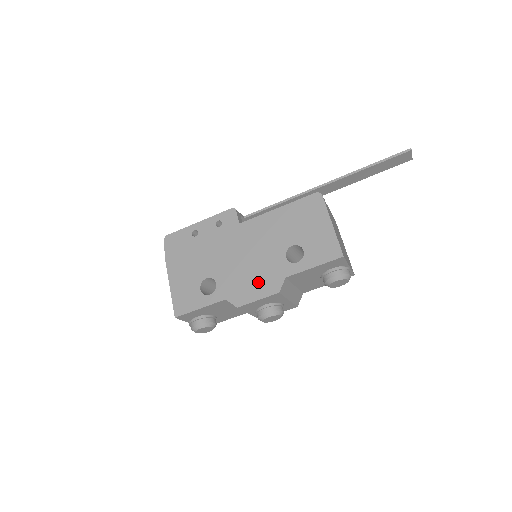
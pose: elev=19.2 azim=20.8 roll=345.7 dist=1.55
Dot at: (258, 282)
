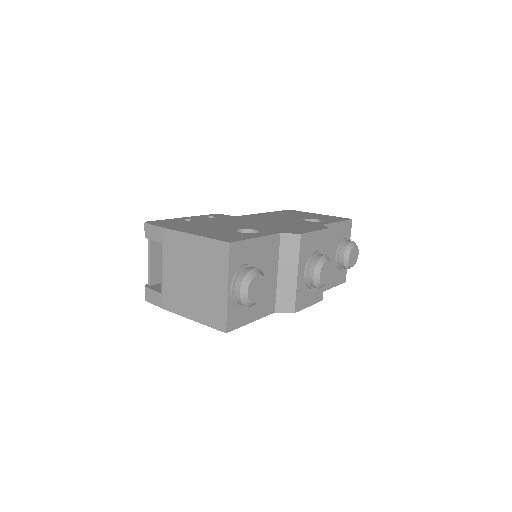
Dot at: (301, 227)
